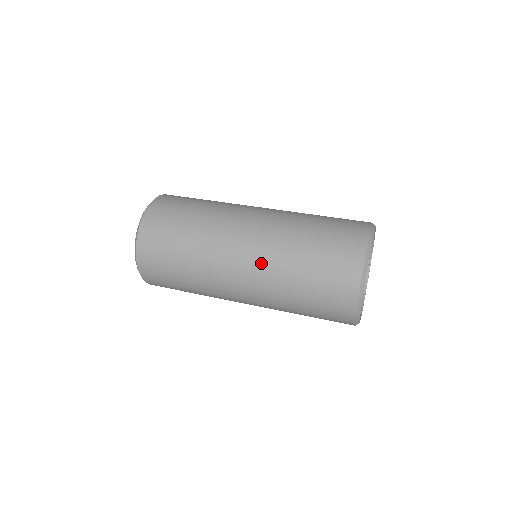
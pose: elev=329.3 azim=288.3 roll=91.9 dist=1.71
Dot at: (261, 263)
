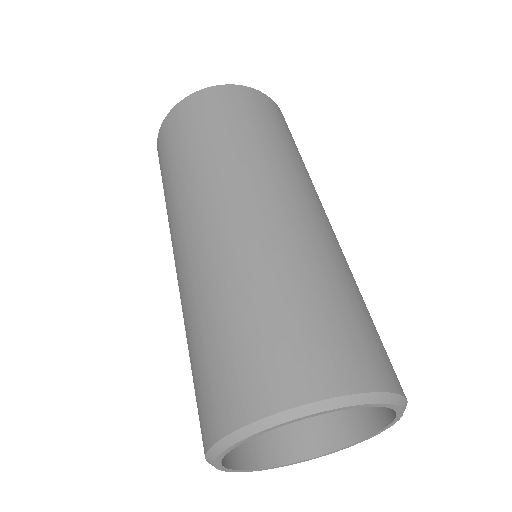
Dot at: (199, 258)
